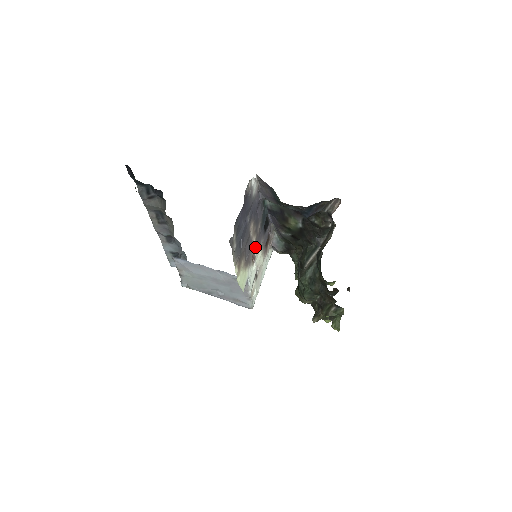
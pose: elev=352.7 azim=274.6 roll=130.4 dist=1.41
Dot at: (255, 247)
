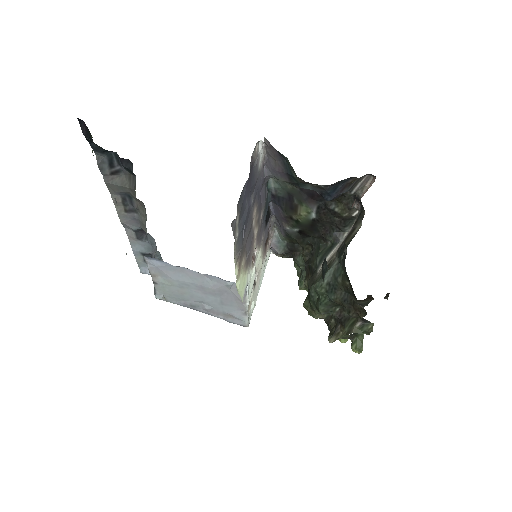
Dot at: (256, 243)
